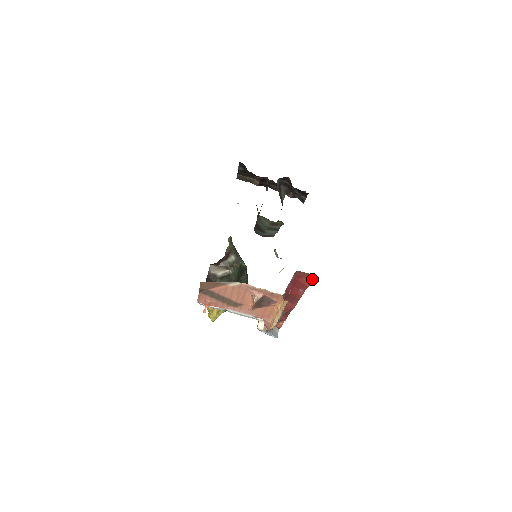
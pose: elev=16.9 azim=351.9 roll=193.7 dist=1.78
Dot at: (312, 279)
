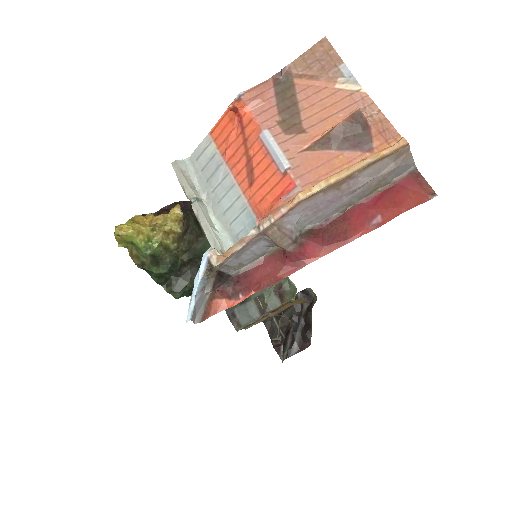
Dot at: (423, 201)
